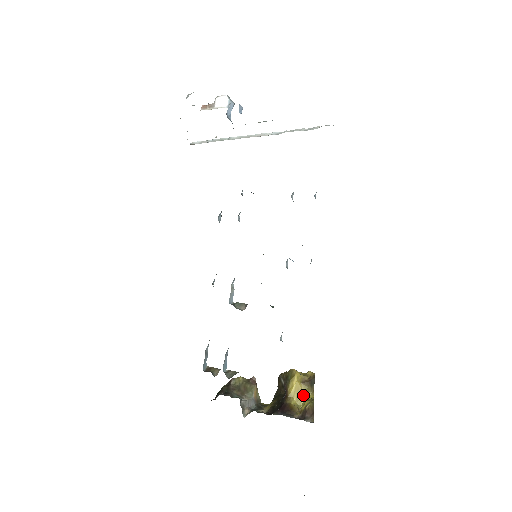
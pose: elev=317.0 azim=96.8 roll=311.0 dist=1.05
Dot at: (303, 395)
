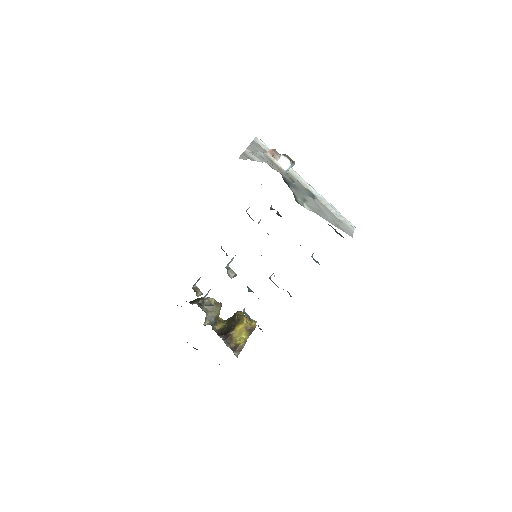
Dot at: (243, 334)
